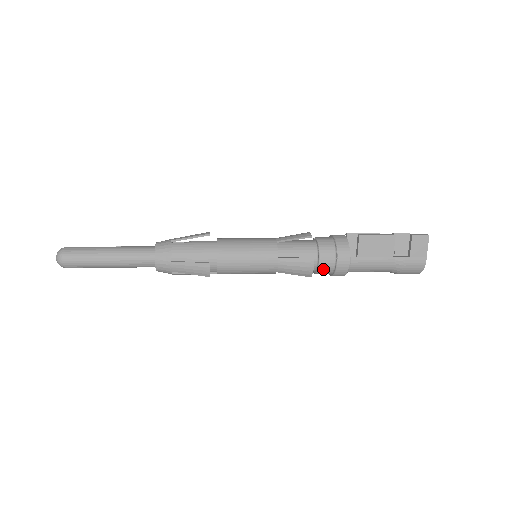
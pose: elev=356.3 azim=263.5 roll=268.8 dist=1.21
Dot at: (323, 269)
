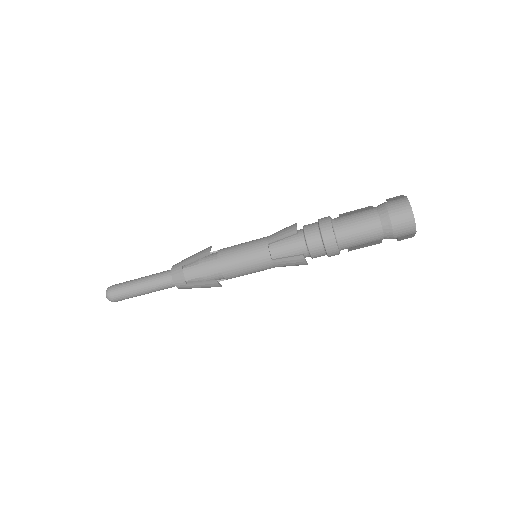
Dot at: (308, 229)
